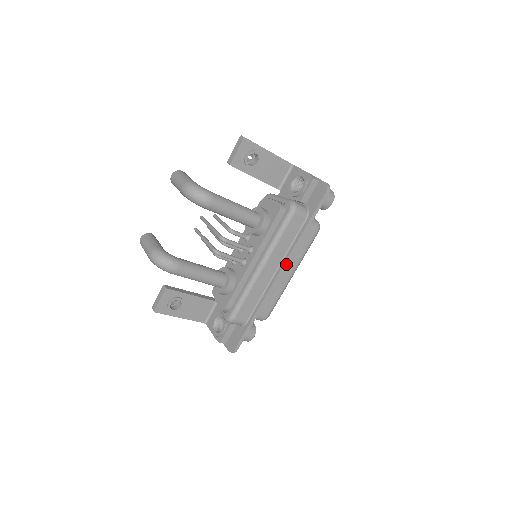
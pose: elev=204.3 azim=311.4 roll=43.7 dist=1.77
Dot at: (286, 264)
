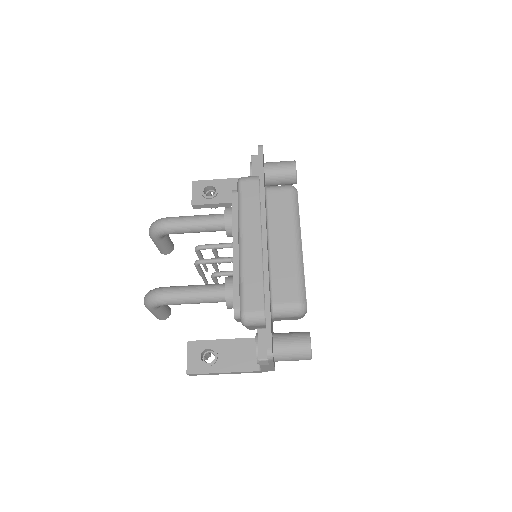
Dot at: (265, 225)
